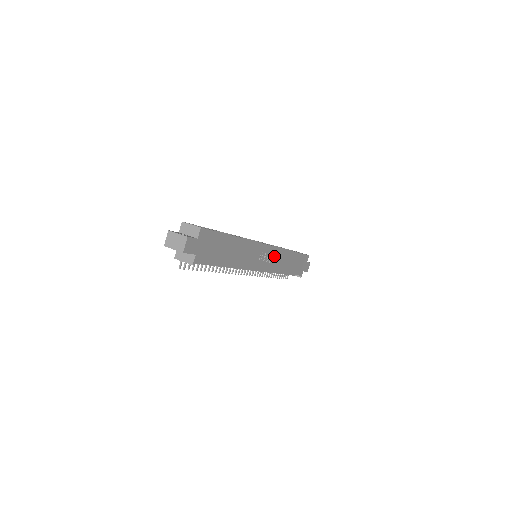
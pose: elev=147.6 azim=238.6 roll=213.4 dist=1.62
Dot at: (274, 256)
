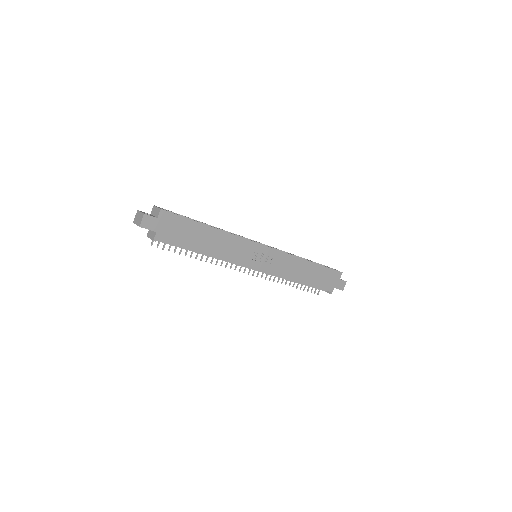
Dot at: (278, 259)
